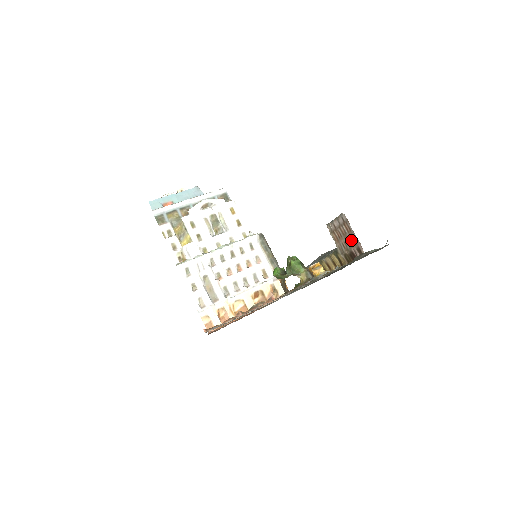
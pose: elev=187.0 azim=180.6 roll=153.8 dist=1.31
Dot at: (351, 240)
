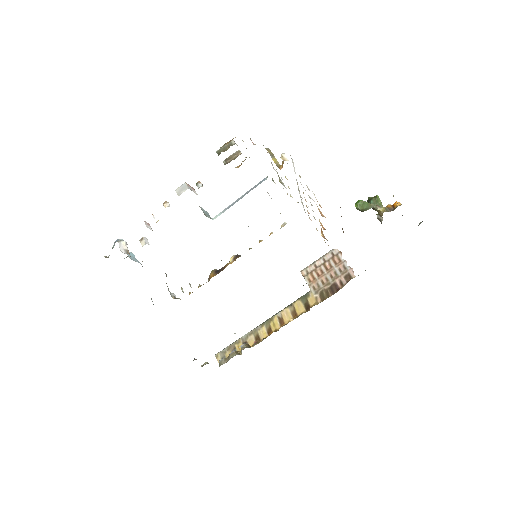
Dot at: (338, 271)
